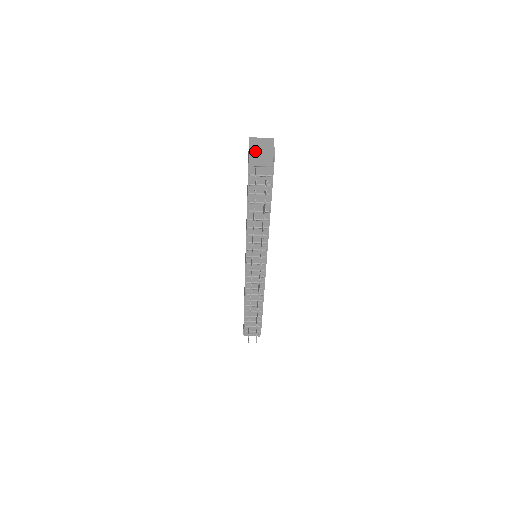
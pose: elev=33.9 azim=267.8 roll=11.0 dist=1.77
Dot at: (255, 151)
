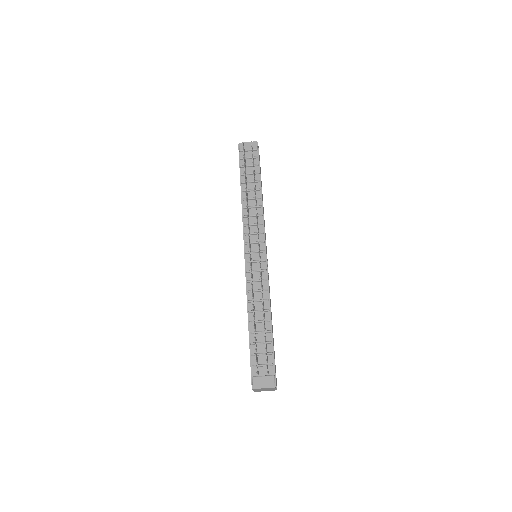
Dot at: occluded
